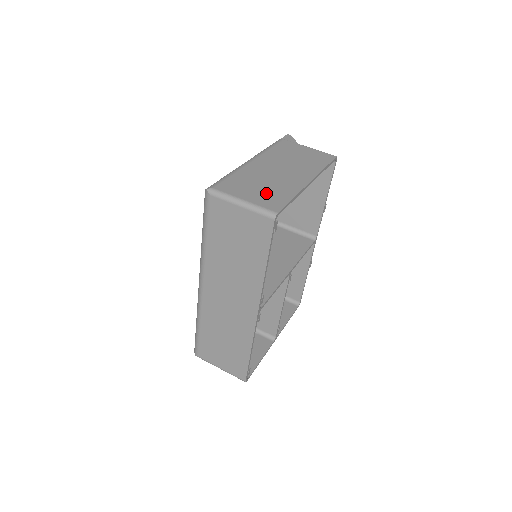
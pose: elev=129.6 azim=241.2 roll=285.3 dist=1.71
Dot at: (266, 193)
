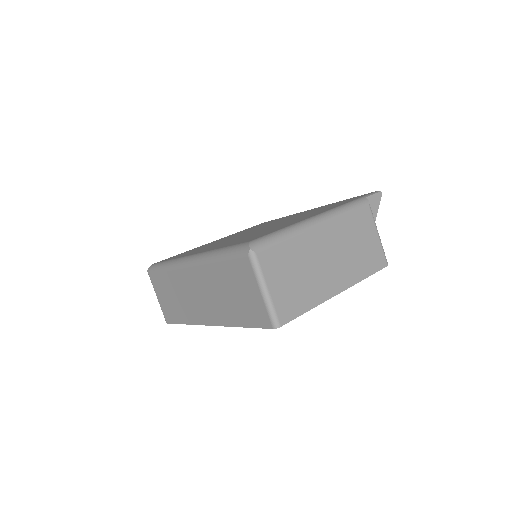
Dot at: (292, 290)
